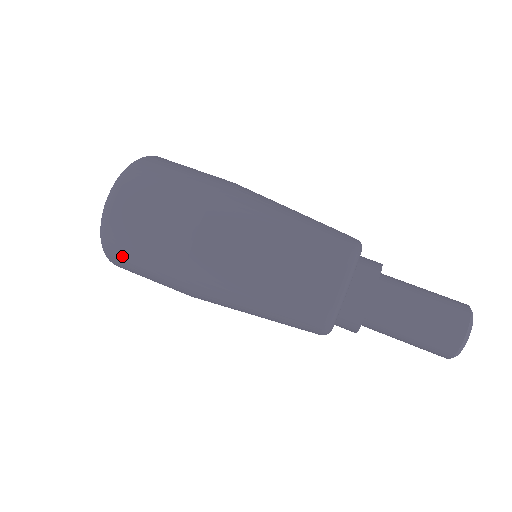
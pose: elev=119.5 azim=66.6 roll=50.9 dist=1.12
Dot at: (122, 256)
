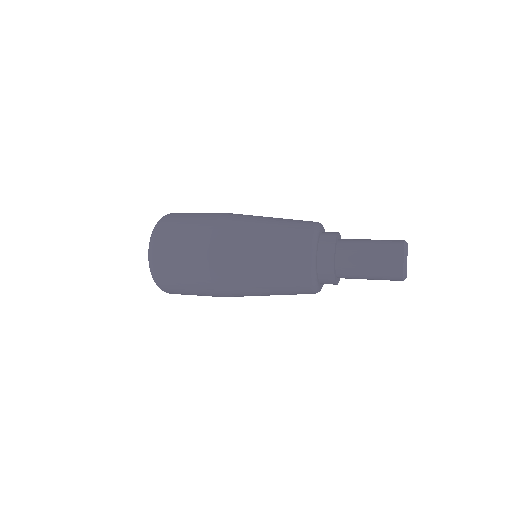
Dot at: (173, 219)
